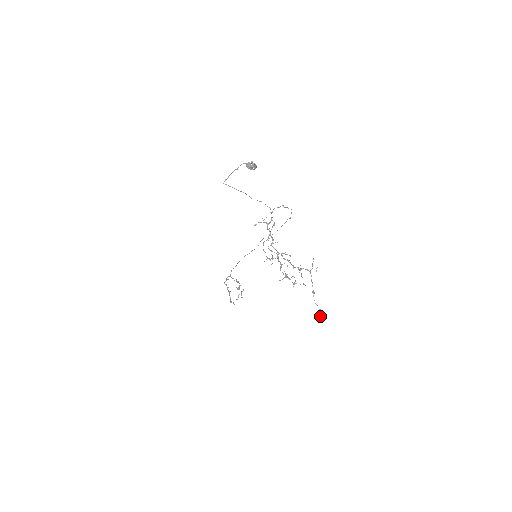
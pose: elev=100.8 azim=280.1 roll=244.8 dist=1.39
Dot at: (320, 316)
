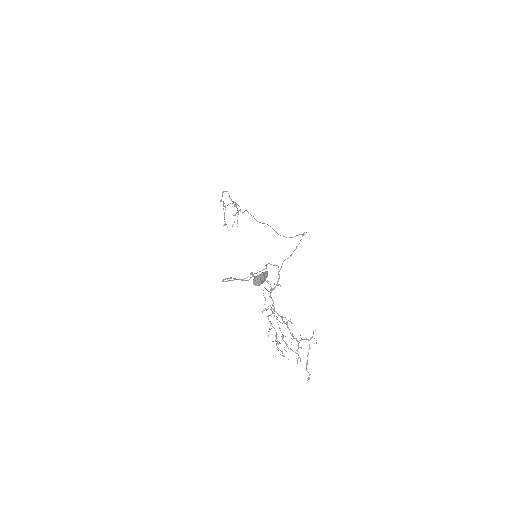
Dot at: (309, 378)
